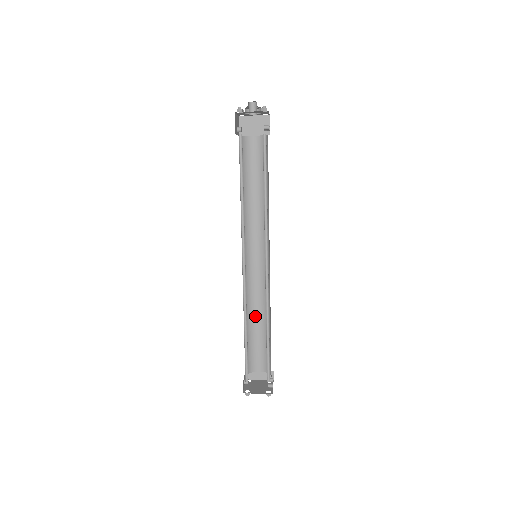
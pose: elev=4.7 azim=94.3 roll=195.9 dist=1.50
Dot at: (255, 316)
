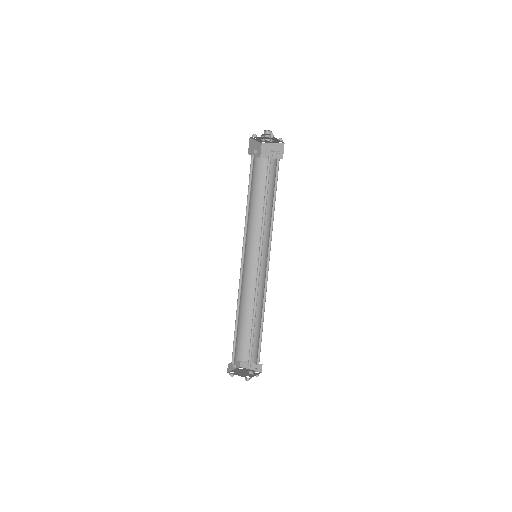
Dot at: occluded
